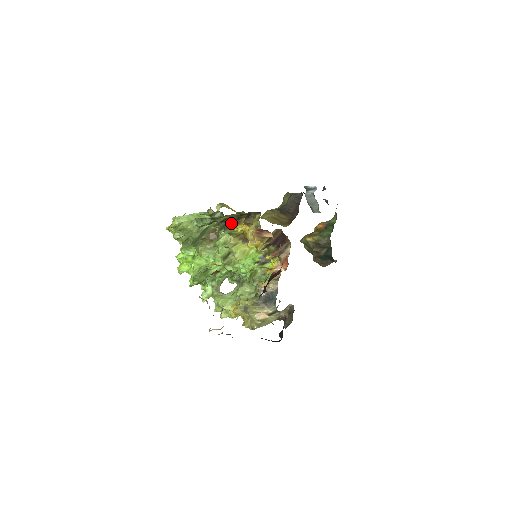
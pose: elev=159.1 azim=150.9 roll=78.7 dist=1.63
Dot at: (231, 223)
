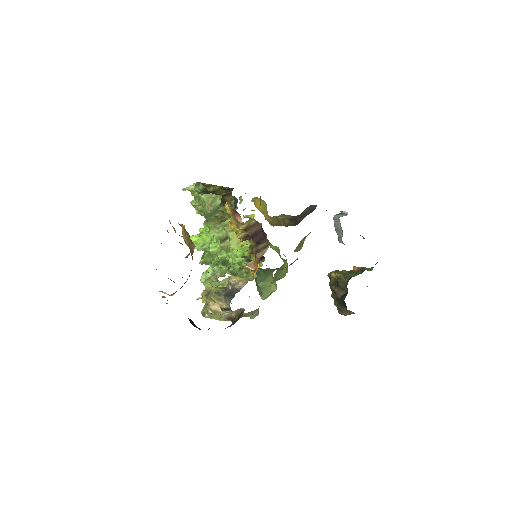
Dot at: occluded
